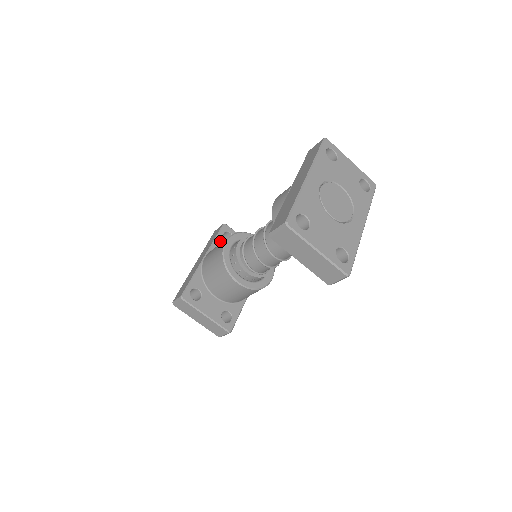
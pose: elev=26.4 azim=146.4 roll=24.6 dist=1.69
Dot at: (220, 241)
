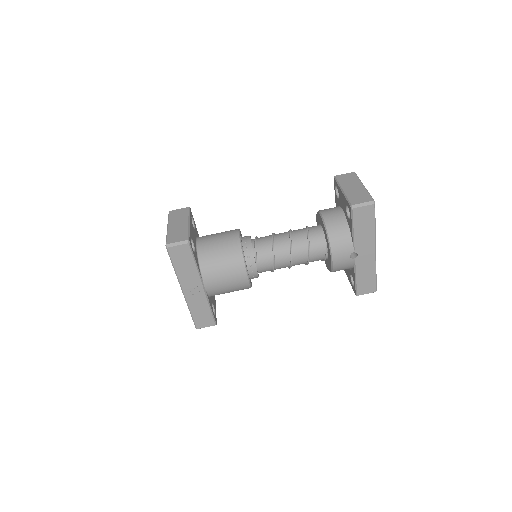
Dot at: occluded
